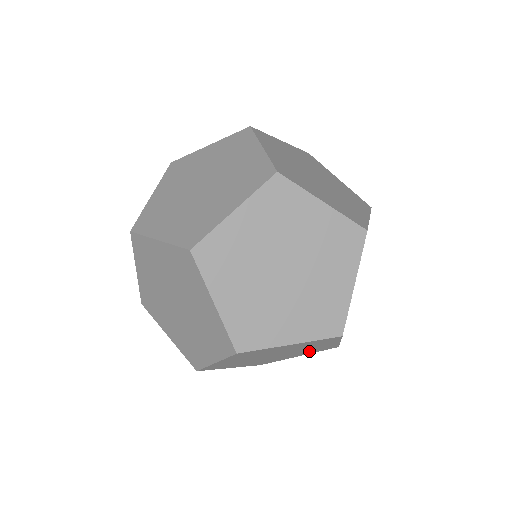
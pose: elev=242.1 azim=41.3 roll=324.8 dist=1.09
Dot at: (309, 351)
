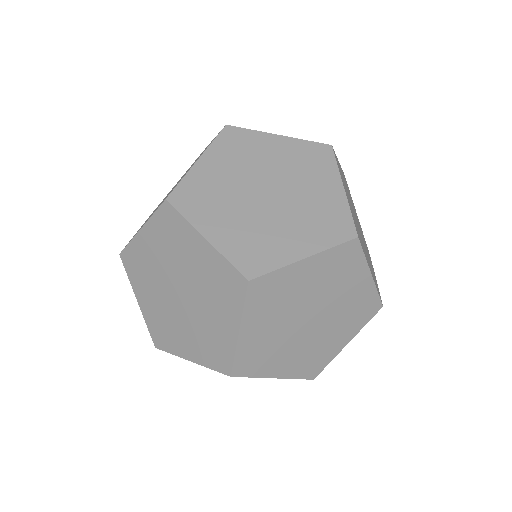
Dot at: (350, 317)
